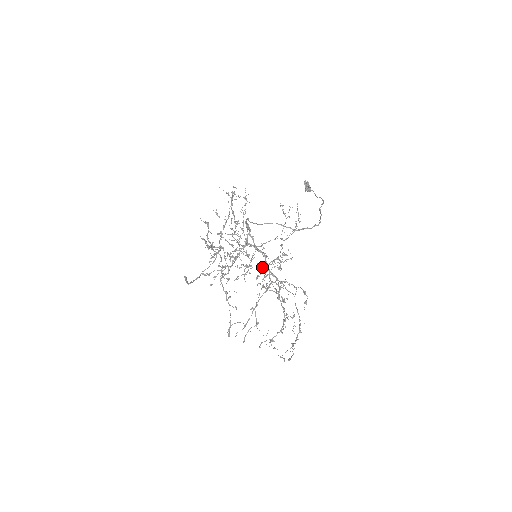
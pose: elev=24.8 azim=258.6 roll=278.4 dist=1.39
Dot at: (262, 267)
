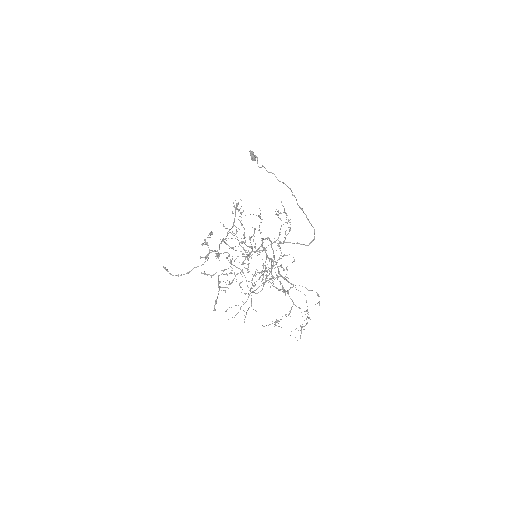
Dot at: occluded
